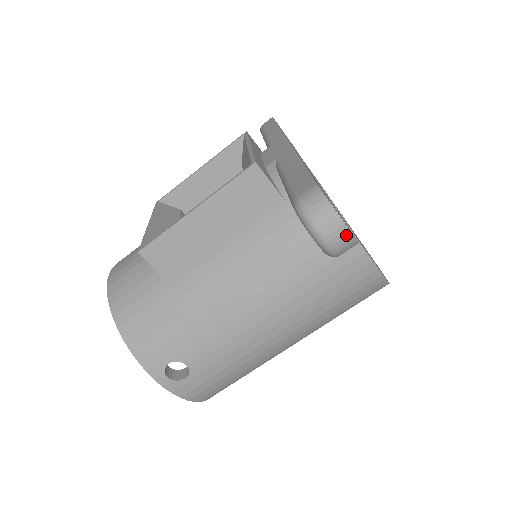
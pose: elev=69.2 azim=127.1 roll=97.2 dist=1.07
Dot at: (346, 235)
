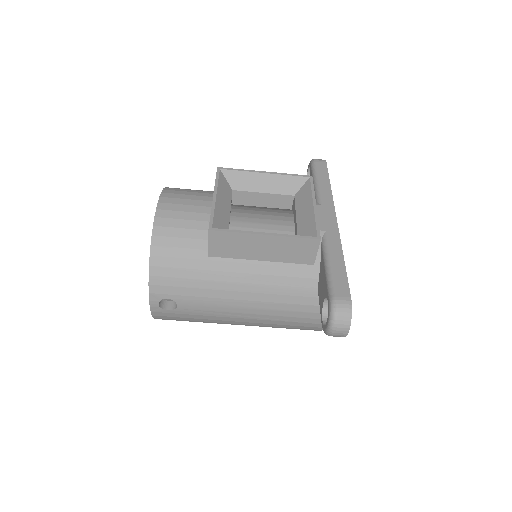
Dot at: (344, 335)
